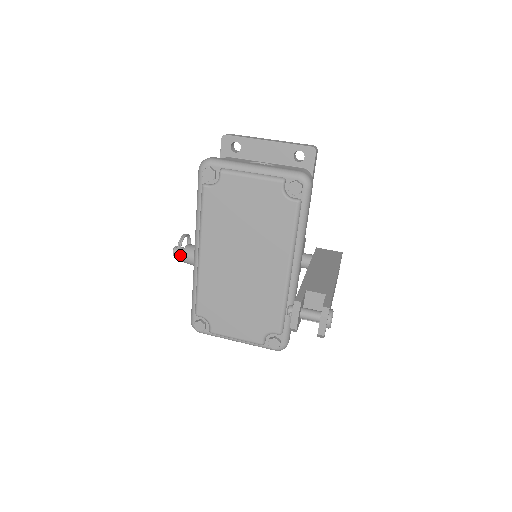
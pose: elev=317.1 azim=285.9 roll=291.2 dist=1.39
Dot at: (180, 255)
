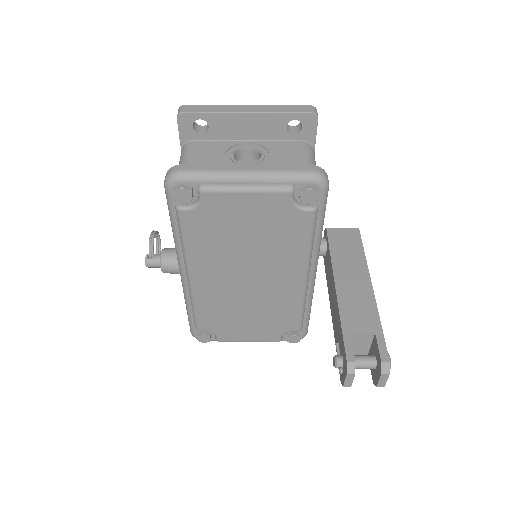
Dot at: (156, 266)
